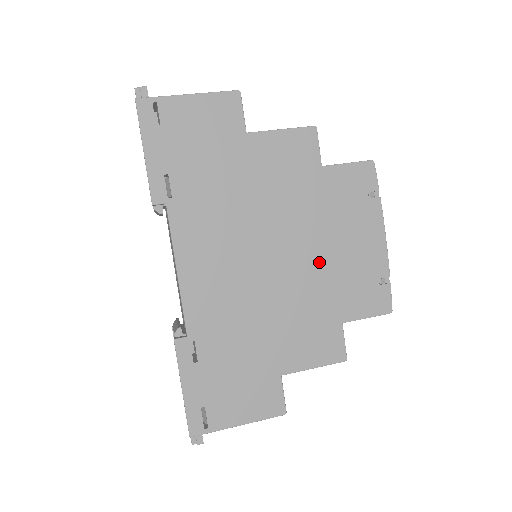
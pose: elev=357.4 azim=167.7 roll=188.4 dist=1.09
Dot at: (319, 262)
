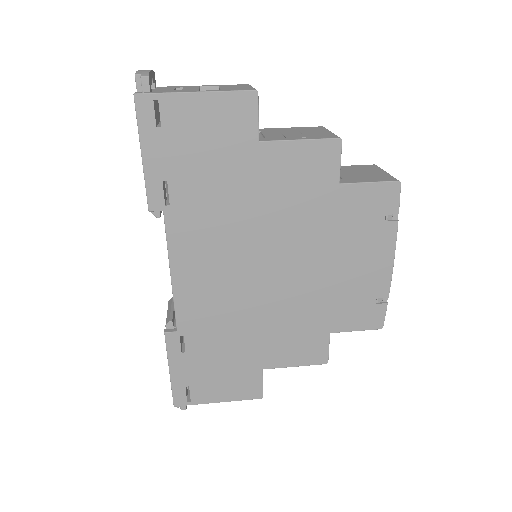
Dot at: (317, 278)
